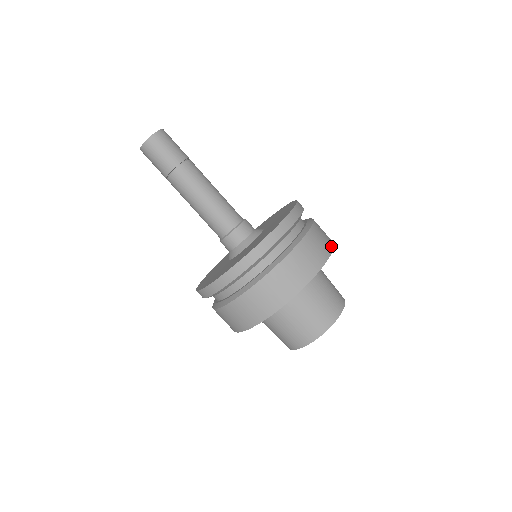
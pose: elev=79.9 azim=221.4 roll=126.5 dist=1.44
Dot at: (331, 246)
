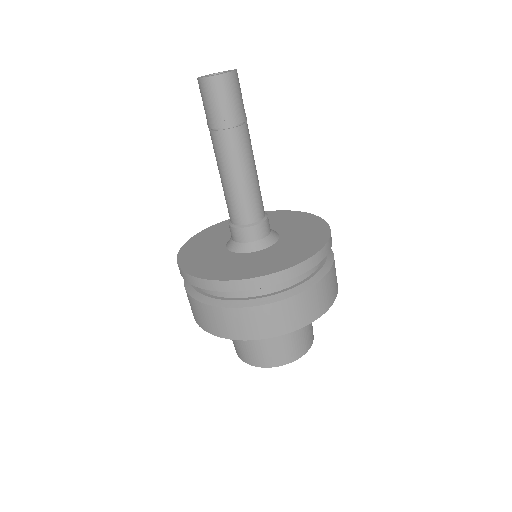
Dot at: (337, 291)
